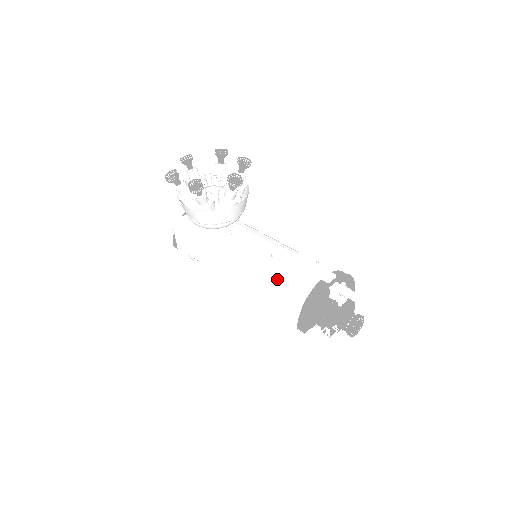
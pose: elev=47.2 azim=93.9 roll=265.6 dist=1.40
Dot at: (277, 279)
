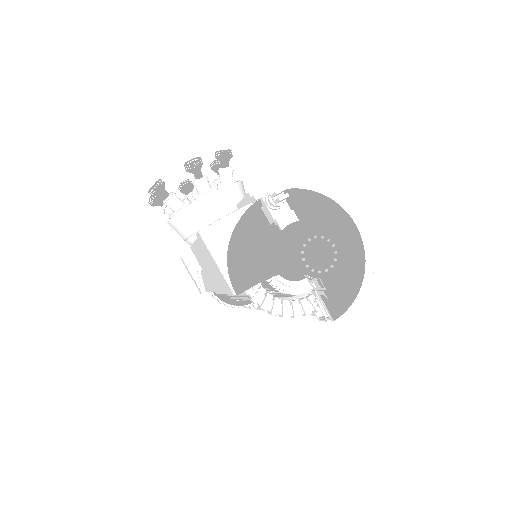
Dot at: occluded
